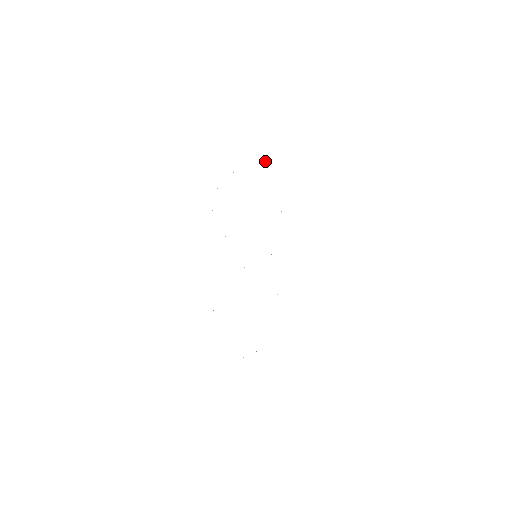
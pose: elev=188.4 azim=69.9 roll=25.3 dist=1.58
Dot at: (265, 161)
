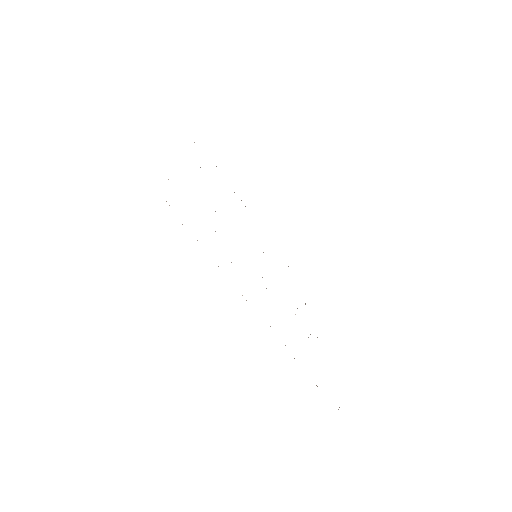
Dot at: occluded
